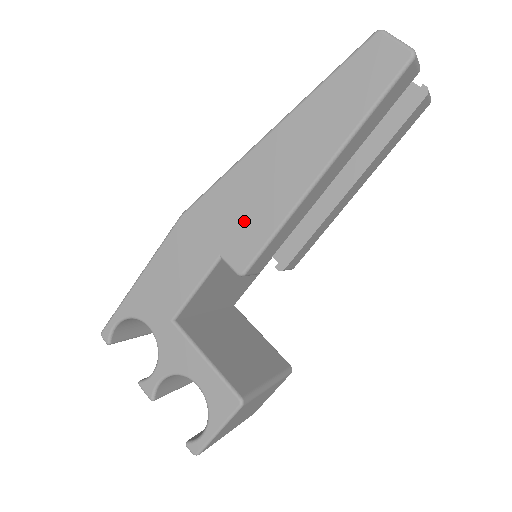
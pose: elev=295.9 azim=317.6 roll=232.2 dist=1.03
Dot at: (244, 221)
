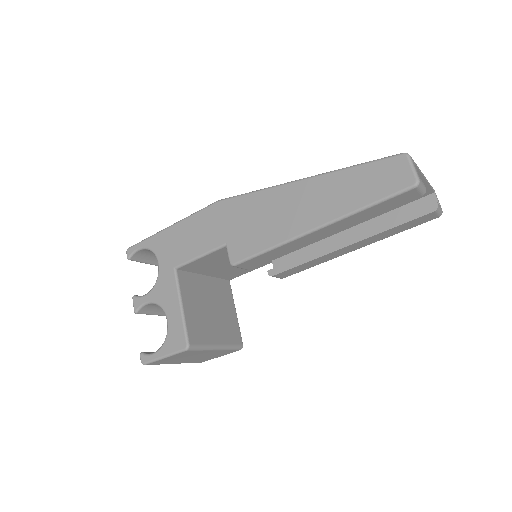
Dot at: (253, 230)
